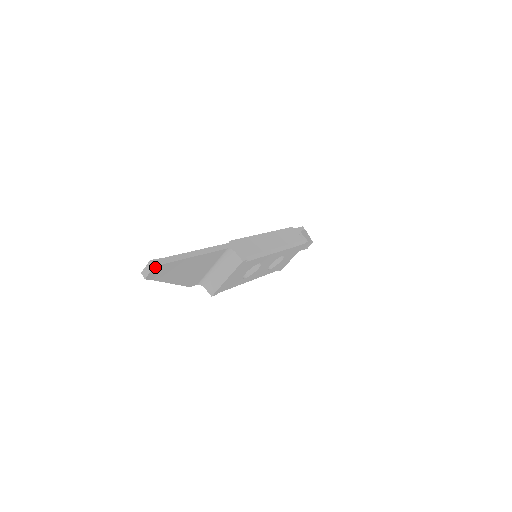
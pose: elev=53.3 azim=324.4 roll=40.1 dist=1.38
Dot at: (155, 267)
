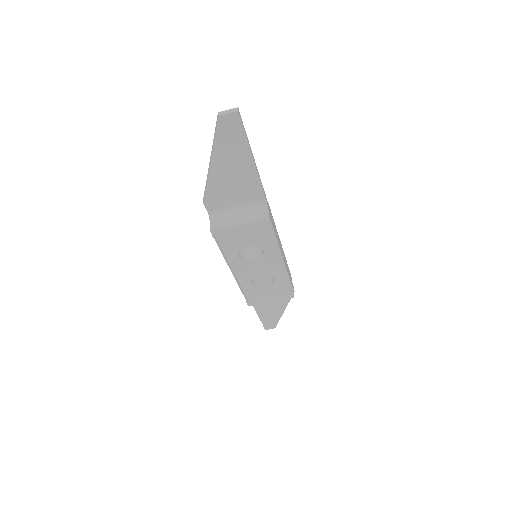
Dot at: (237, 114)
